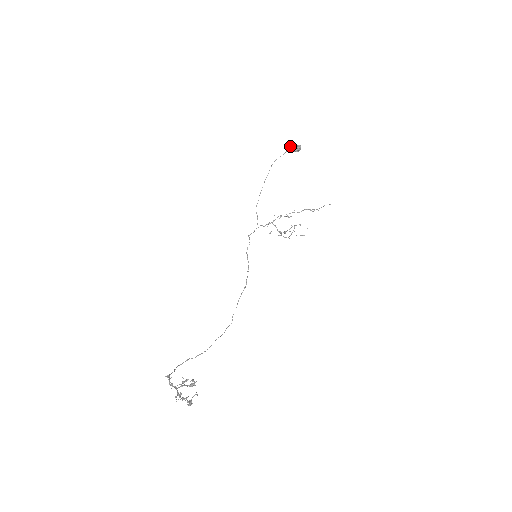
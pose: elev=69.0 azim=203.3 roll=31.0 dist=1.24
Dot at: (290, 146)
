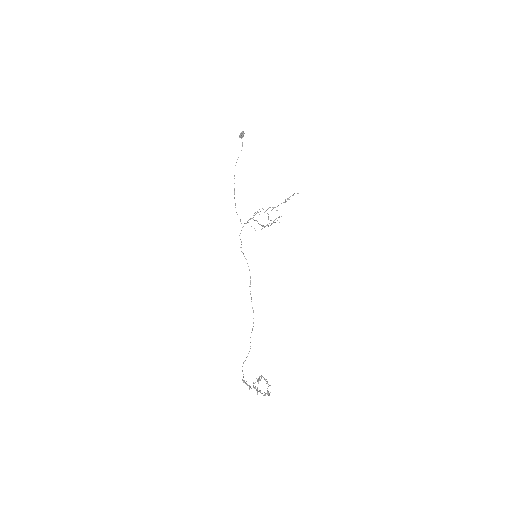
Dot at: occluded
